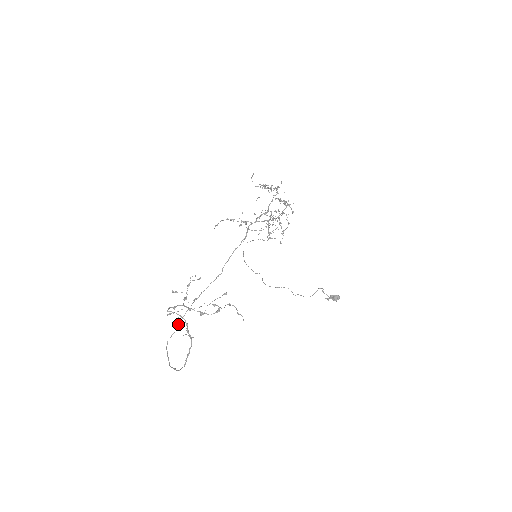
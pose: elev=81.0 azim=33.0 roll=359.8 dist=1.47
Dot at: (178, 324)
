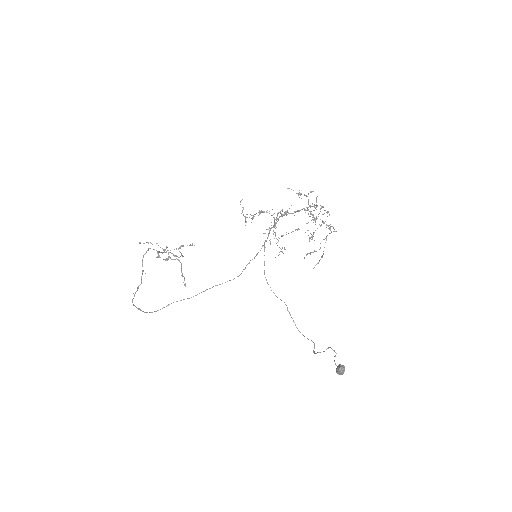
Dot at: occluded
